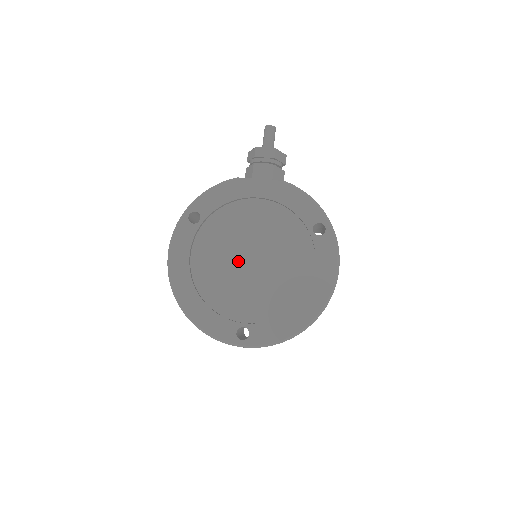
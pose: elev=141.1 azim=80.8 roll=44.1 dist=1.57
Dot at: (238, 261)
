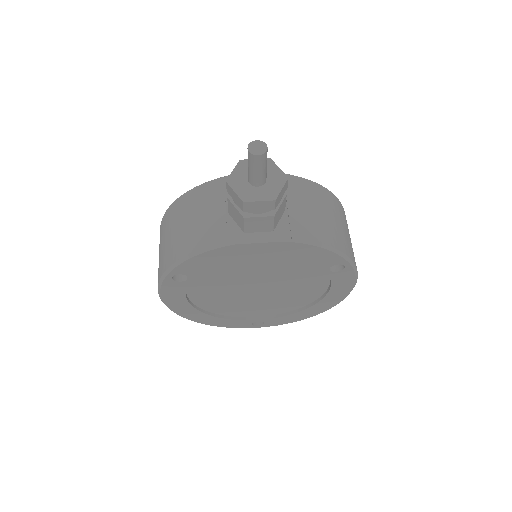
Dot at: (243, 292)
